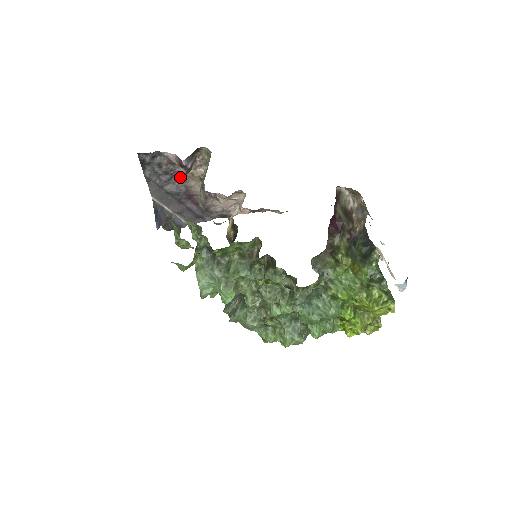
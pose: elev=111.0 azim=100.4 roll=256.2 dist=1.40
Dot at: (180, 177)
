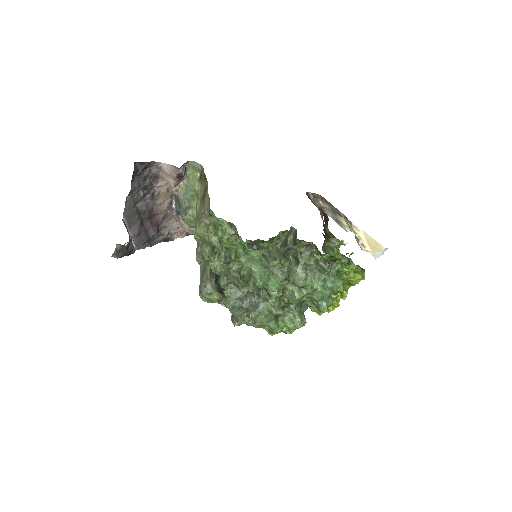
Dot at: (154, 193)
